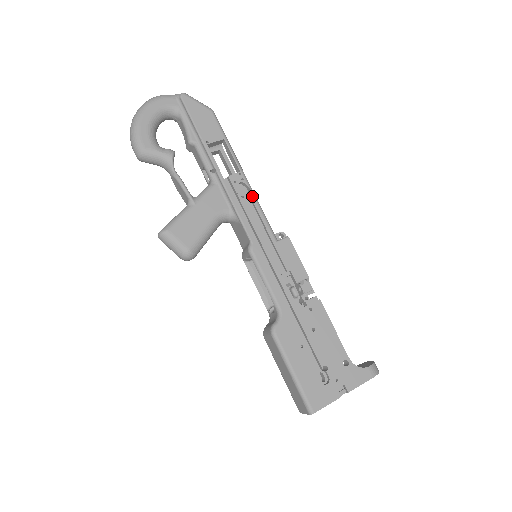
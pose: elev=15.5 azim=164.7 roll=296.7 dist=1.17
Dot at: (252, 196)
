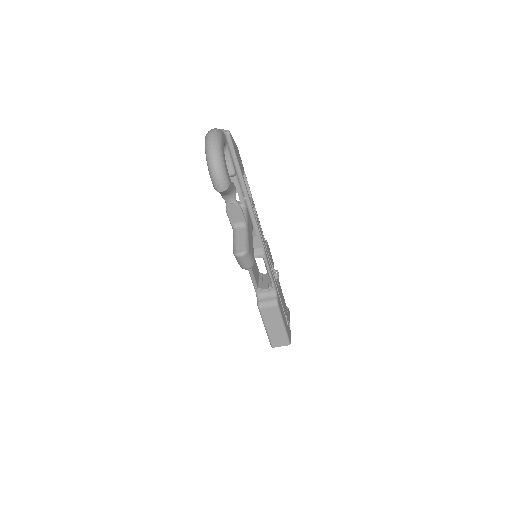
Dot at: (257, 214)
